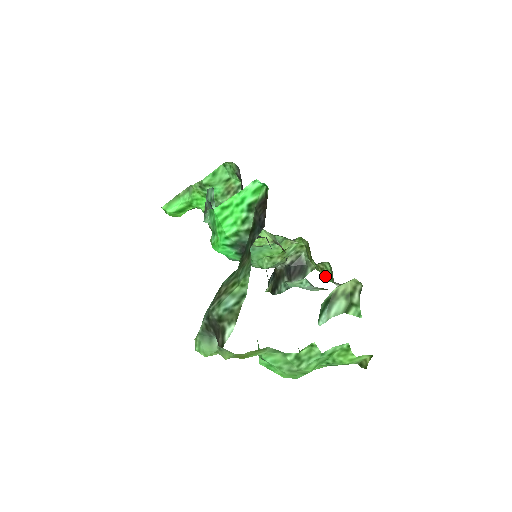
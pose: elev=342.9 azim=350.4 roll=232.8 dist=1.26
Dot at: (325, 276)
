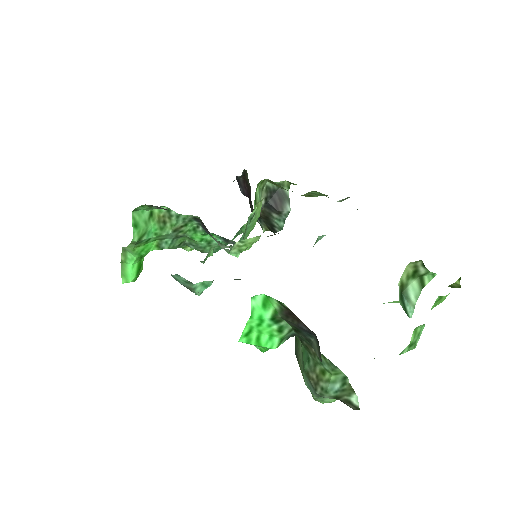
Dot at: (316, 196)
